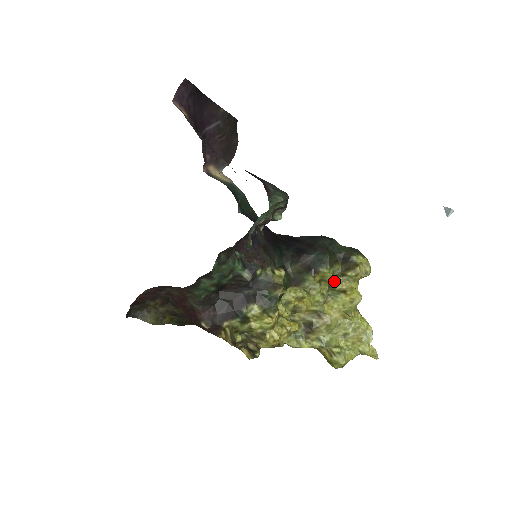
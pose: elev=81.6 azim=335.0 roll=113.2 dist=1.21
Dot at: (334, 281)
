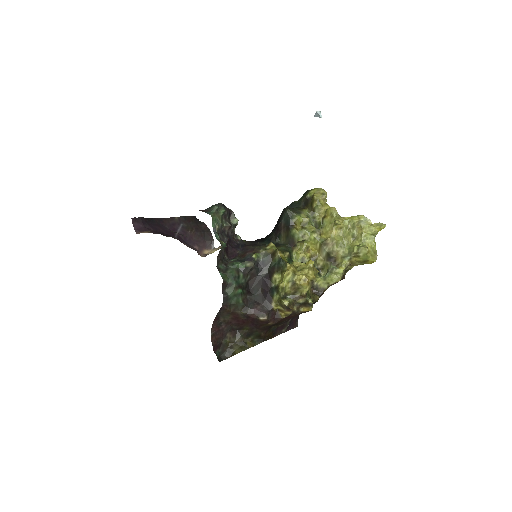
Dot at: (314, 220)
